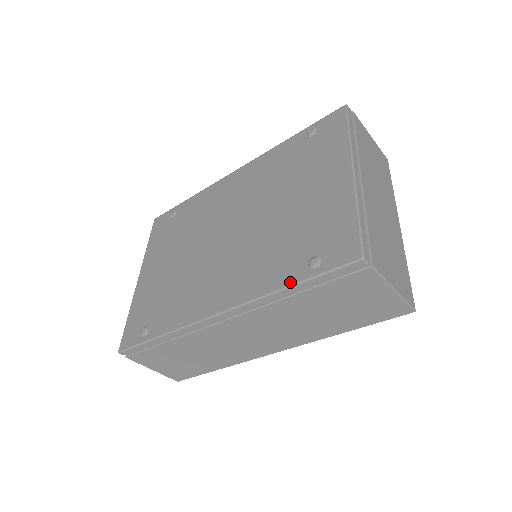
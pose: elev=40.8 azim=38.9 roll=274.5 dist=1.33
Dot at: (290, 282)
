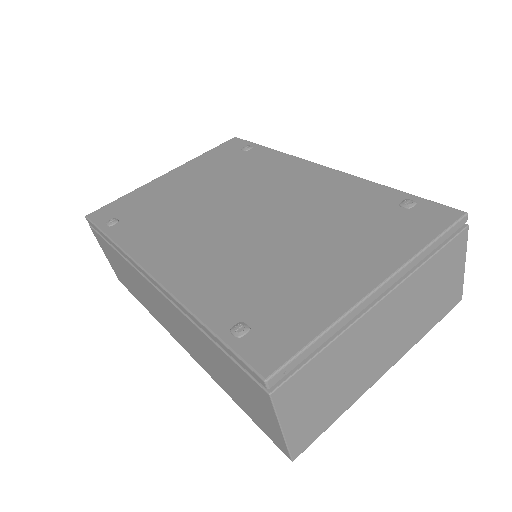
Dot at: (208, 320)
